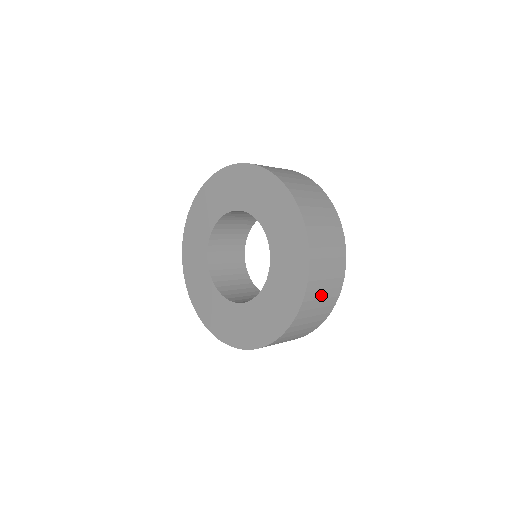
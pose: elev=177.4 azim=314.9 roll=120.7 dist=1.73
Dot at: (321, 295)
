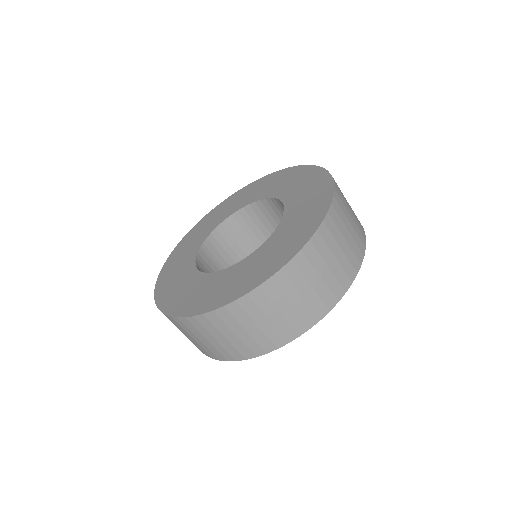
Dot at: occluded
